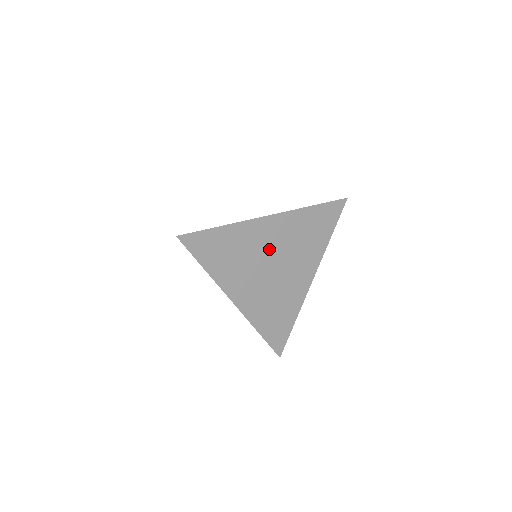
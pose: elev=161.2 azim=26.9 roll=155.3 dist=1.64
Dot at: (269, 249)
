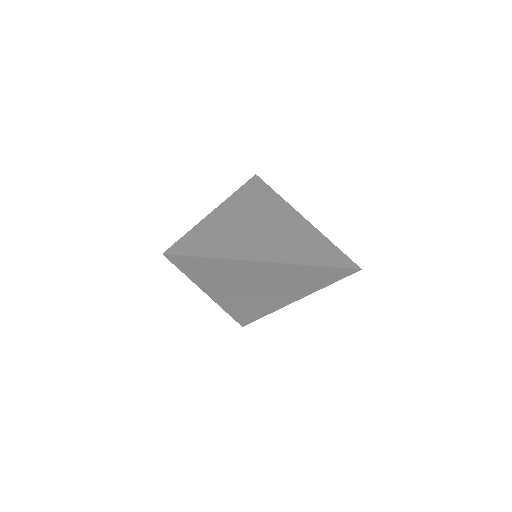
Dot at: (256, 279)
